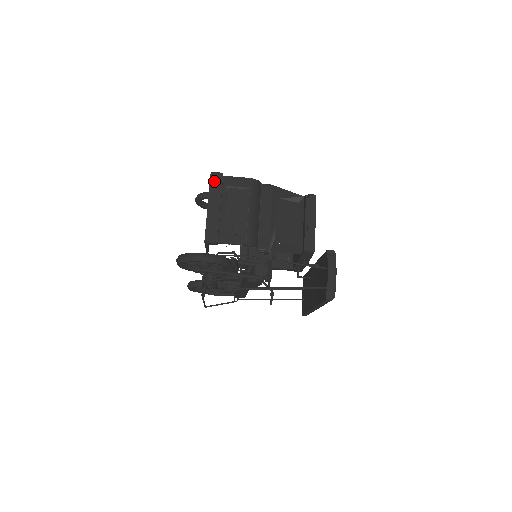
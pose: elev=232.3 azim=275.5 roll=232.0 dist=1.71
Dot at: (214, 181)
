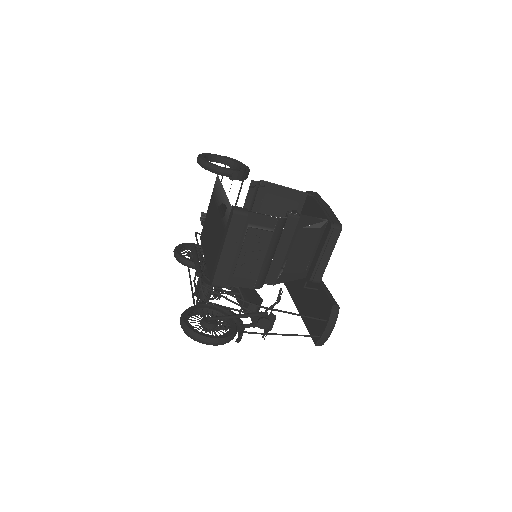
Dot at: (235, 223)
